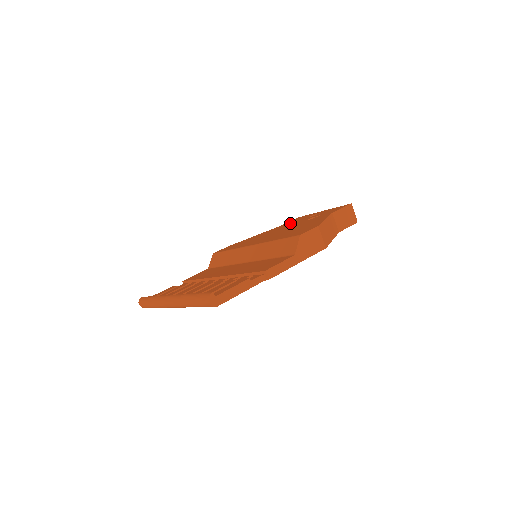
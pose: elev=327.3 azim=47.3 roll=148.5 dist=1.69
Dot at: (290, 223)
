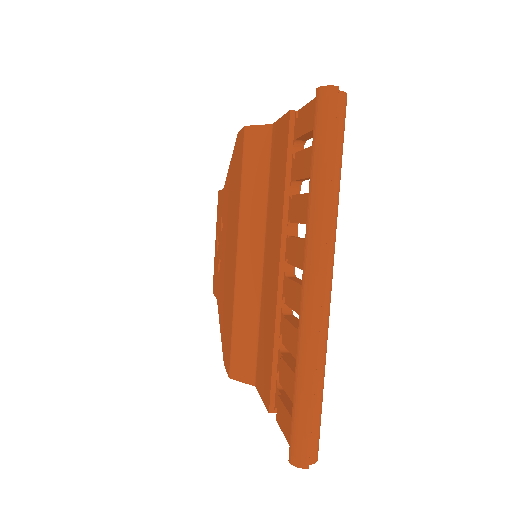
Dot at: (218, 275)
